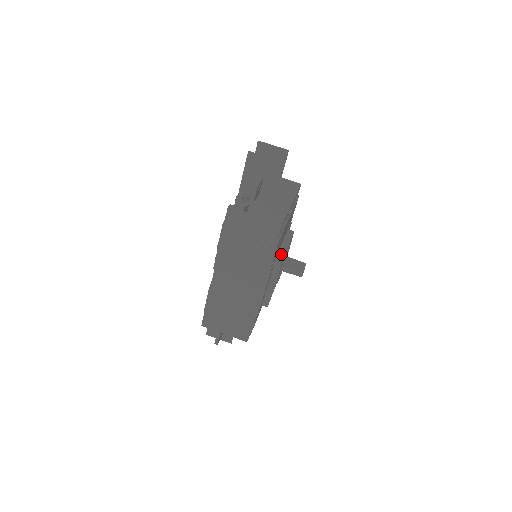
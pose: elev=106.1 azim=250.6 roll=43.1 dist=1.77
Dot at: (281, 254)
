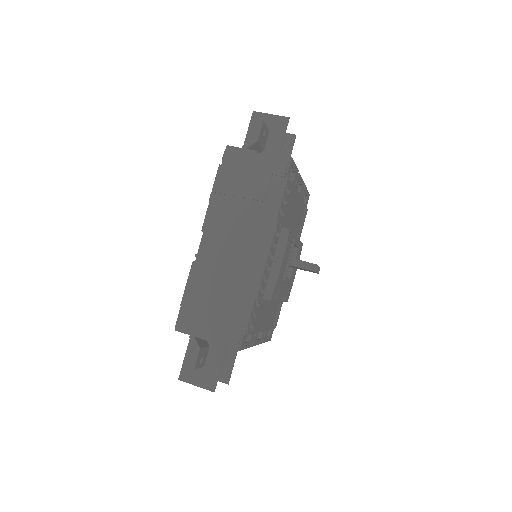
Dot at: occluded
